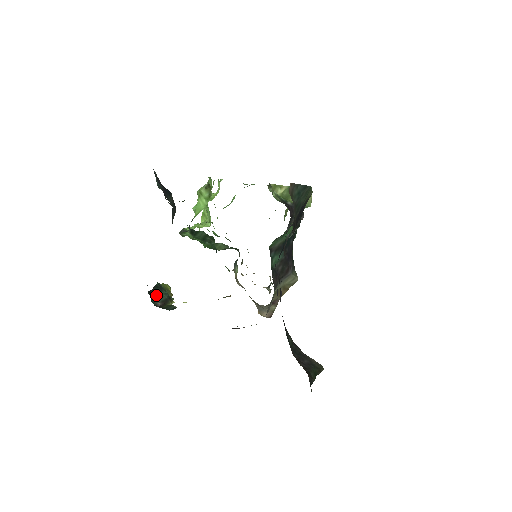
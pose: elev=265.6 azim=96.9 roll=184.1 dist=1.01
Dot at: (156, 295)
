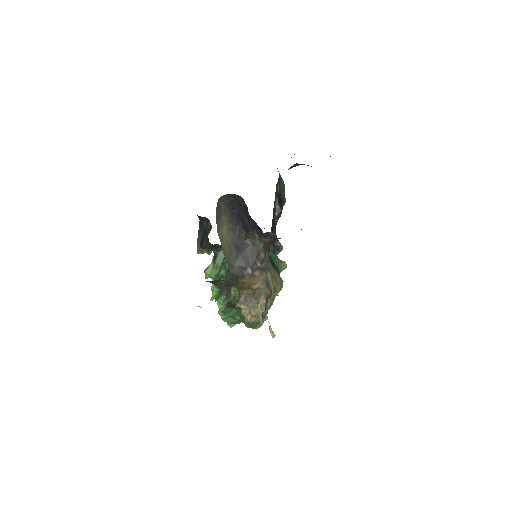
Dot at: occluded
